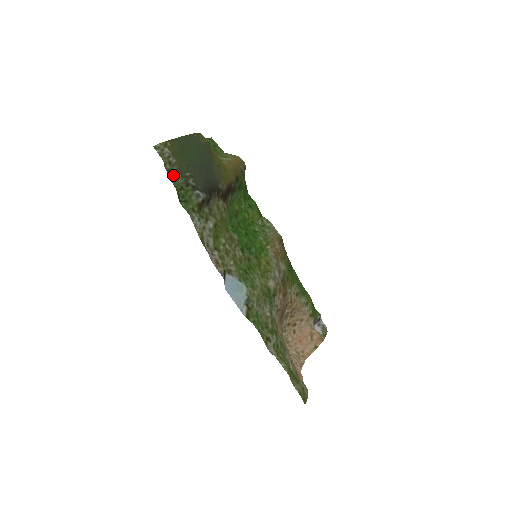
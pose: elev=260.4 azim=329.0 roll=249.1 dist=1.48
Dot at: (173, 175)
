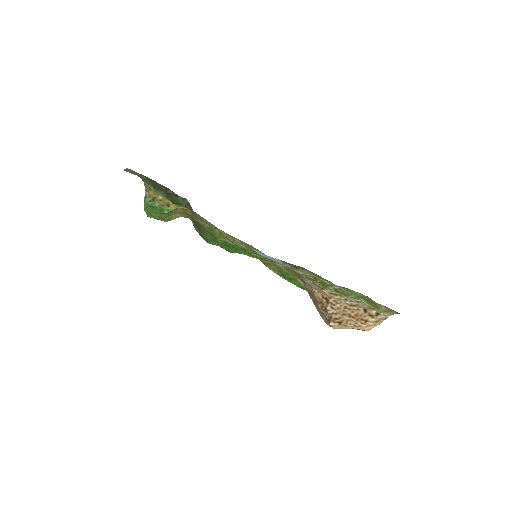
Dot at: (153, 190)
